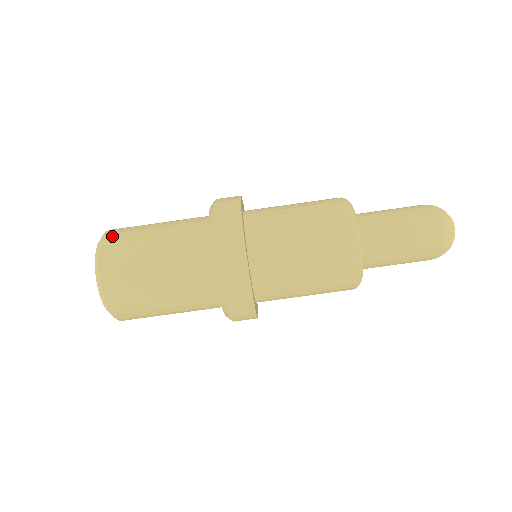
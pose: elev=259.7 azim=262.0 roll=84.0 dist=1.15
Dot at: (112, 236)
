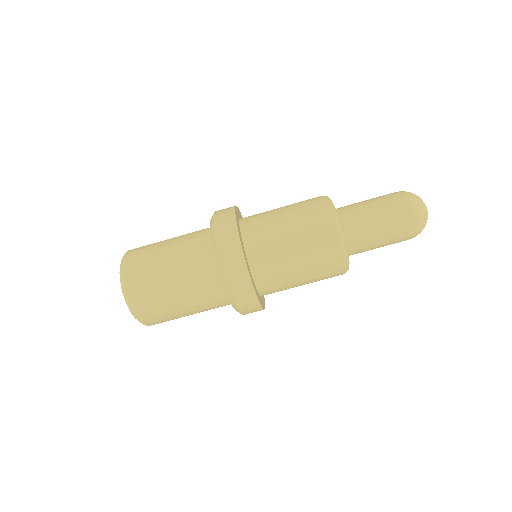
Dot at: (133, 284)
